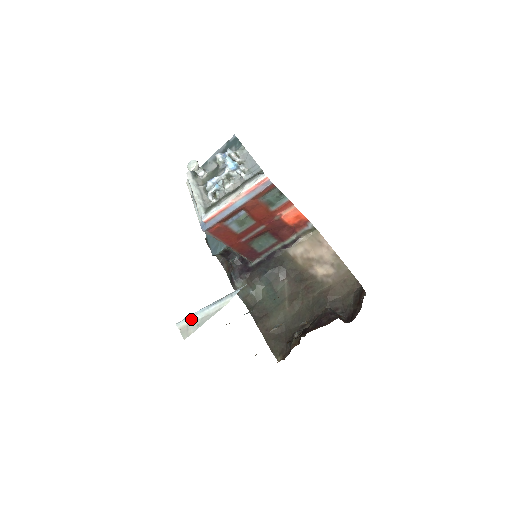
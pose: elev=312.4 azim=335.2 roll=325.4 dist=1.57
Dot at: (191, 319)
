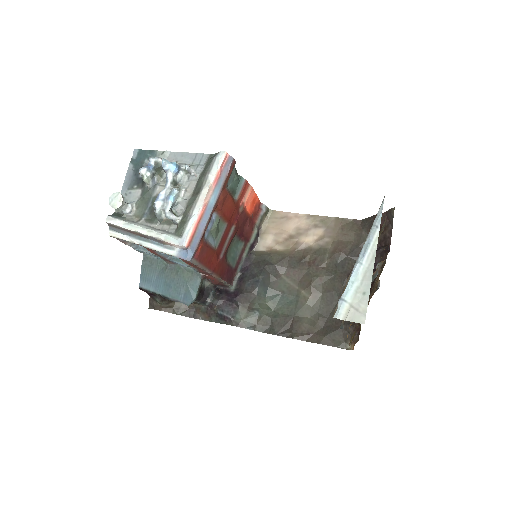
Dot at: (350, 294)
